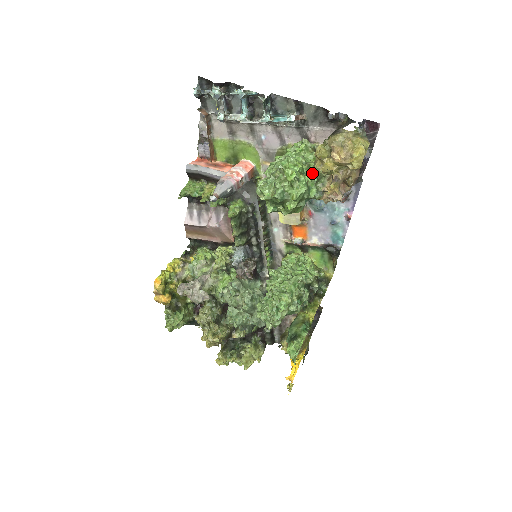
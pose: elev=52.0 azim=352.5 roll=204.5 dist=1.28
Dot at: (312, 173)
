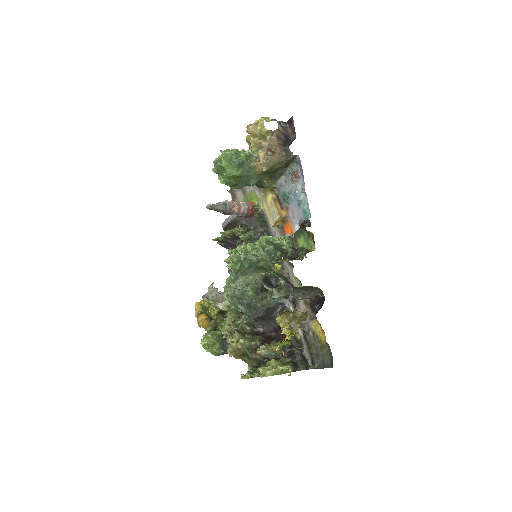
Dot at: (246, 152)
